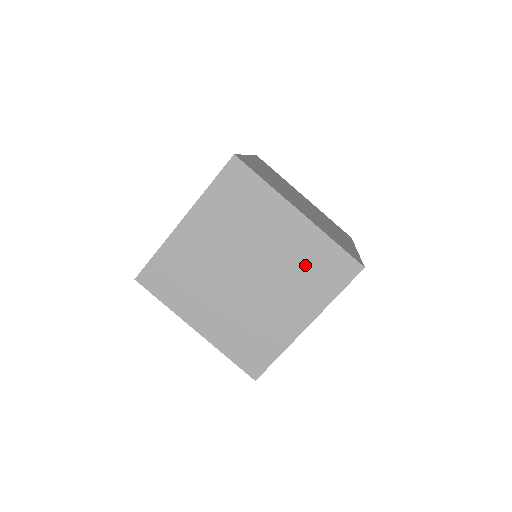
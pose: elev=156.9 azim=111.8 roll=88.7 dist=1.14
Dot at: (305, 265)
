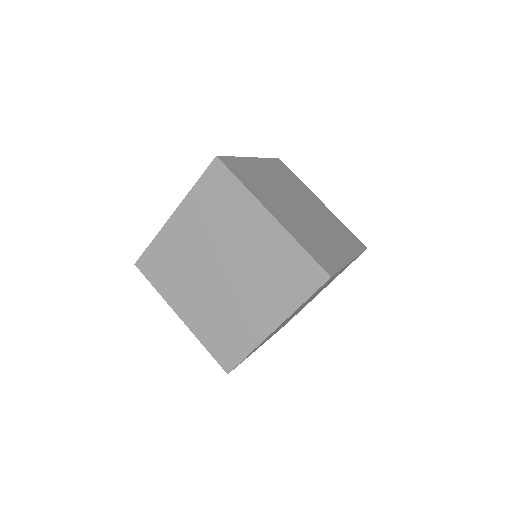
Dot at: (275, 268)
